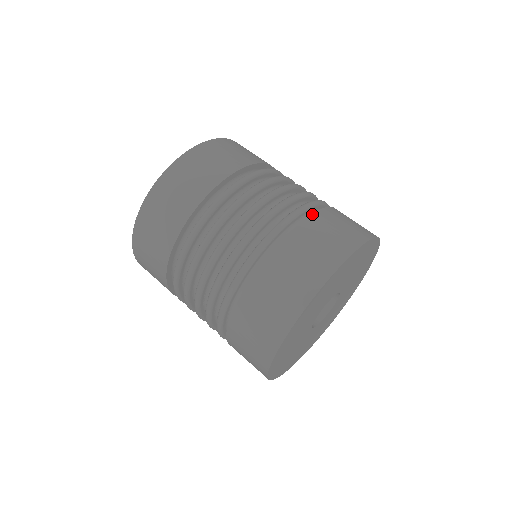
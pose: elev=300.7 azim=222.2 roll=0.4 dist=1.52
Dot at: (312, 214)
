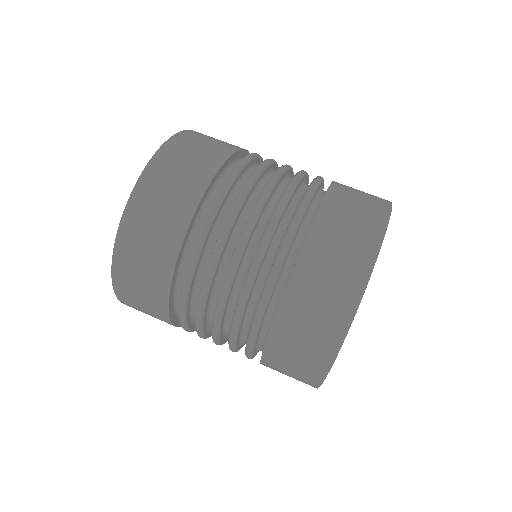
Dot at: (322, 200)
